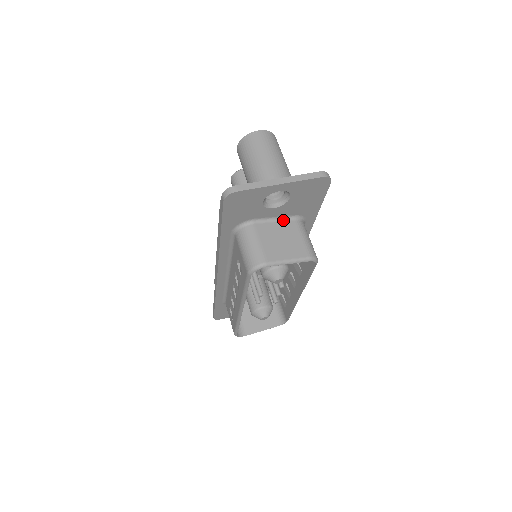
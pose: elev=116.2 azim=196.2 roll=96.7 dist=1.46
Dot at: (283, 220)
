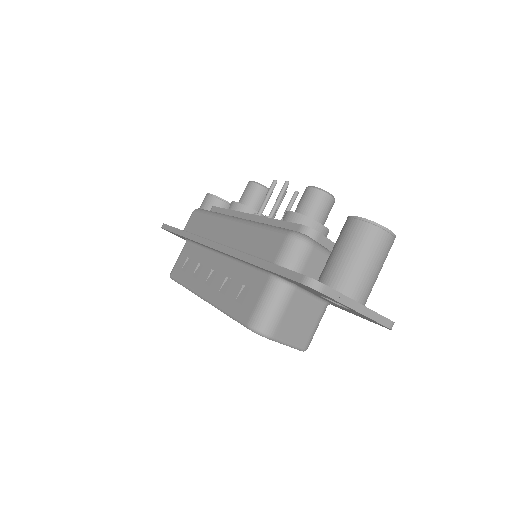
Dot at: (317, 299)
